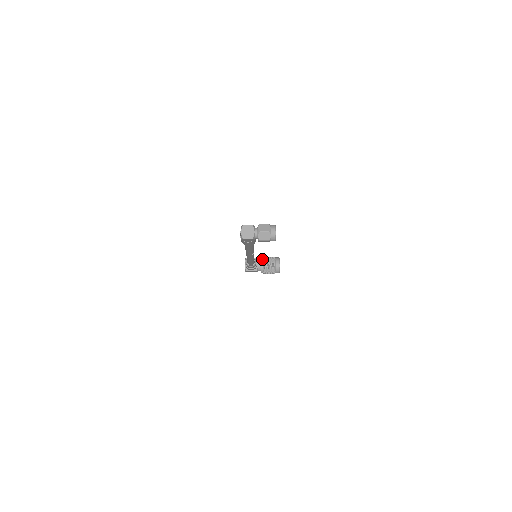
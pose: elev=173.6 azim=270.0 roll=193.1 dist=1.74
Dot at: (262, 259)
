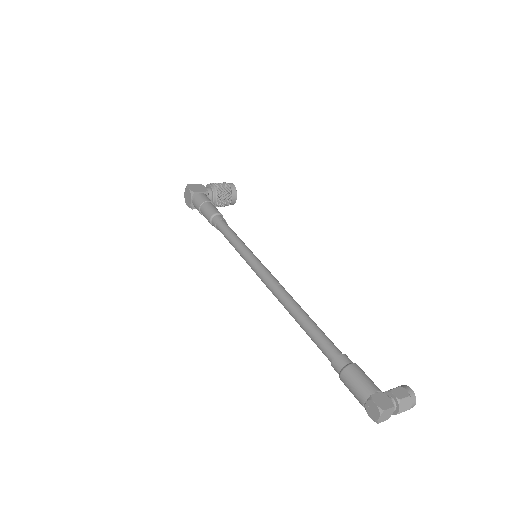
Dot at: (215, 192)
